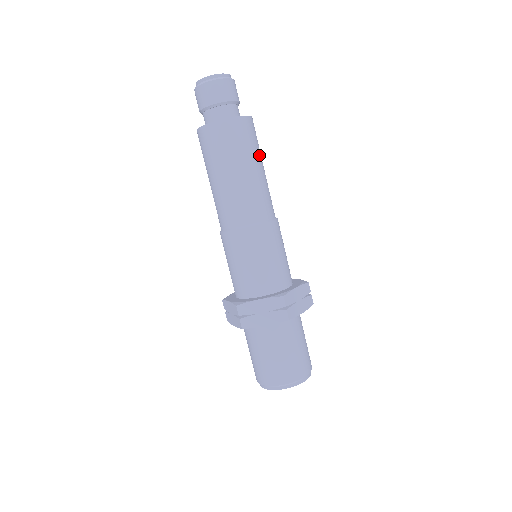
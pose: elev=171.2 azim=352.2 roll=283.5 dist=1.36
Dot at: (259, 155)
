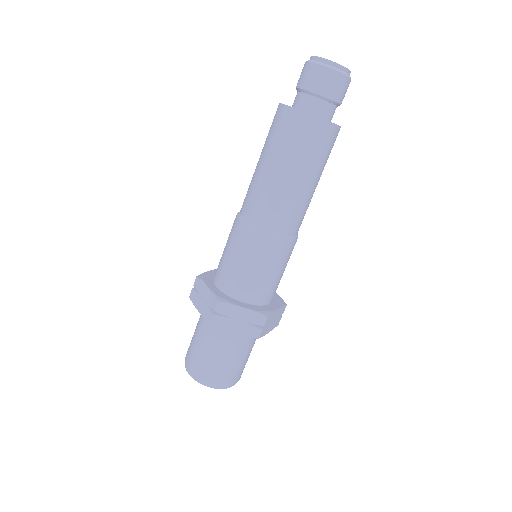
Dot at: occluded
